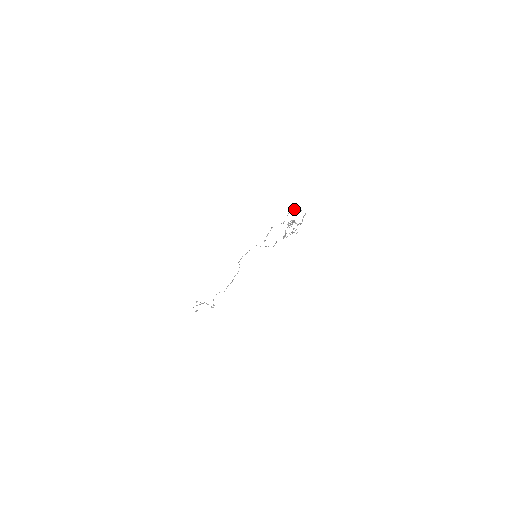
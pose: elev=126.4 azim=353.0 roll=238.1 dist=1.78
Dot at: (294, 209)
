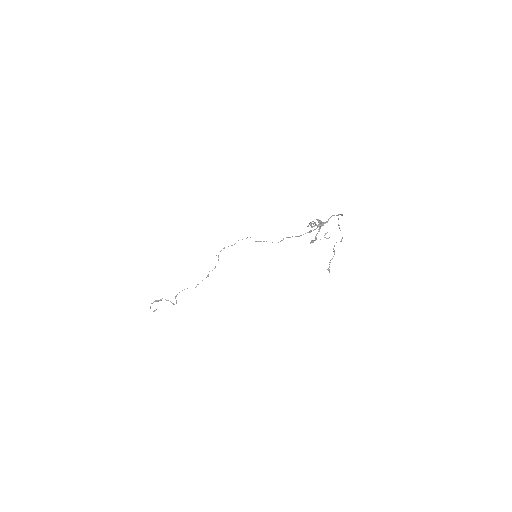
Dot at: occluded
